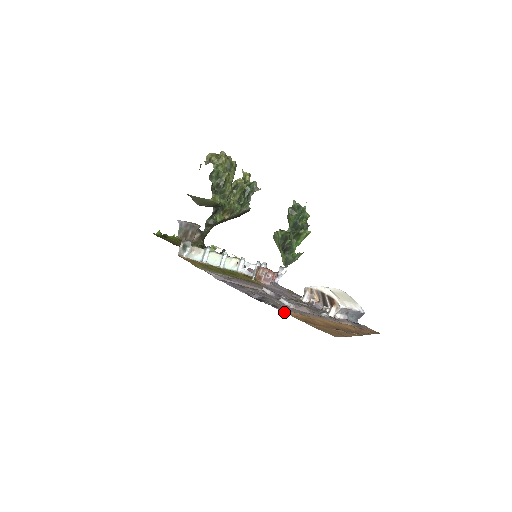
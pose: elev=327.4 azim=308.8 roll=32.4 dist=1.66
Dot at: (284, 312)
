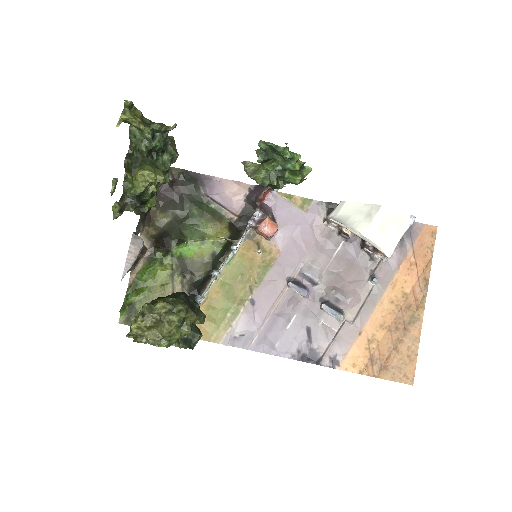
Dot at: (349, 371)
